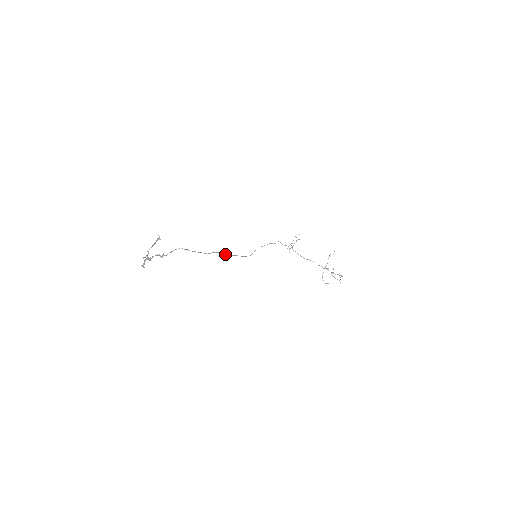
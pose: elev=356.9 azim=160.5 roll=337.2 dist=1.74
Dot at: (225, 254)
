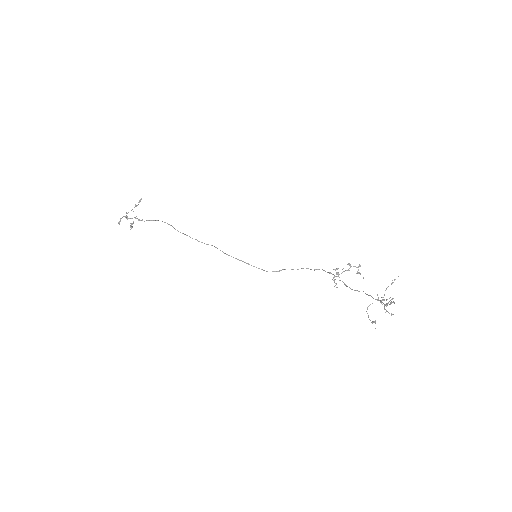
Dot at: (224, 253)
